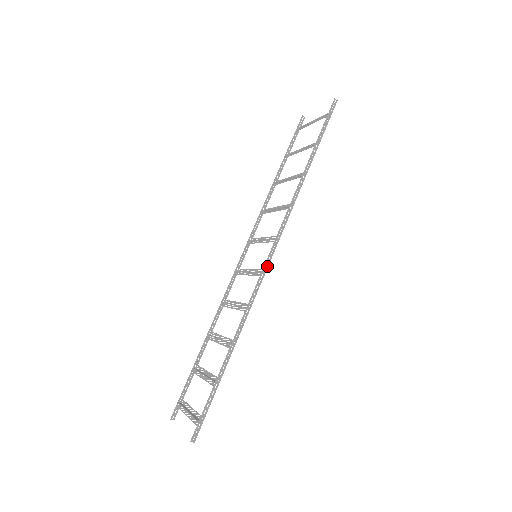
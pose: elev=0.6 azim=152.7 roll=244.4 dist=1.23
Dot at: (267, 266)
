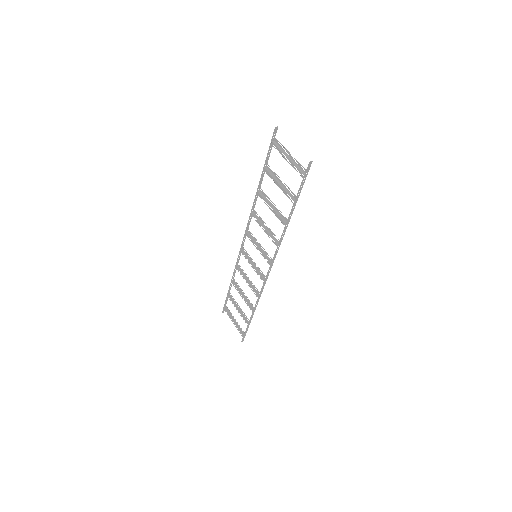
Dot at: (267, 277)
